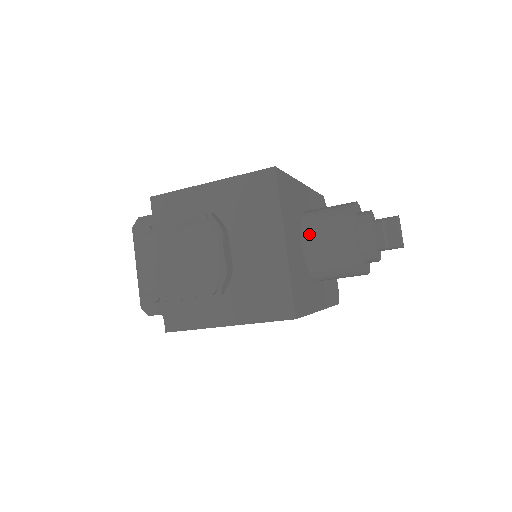
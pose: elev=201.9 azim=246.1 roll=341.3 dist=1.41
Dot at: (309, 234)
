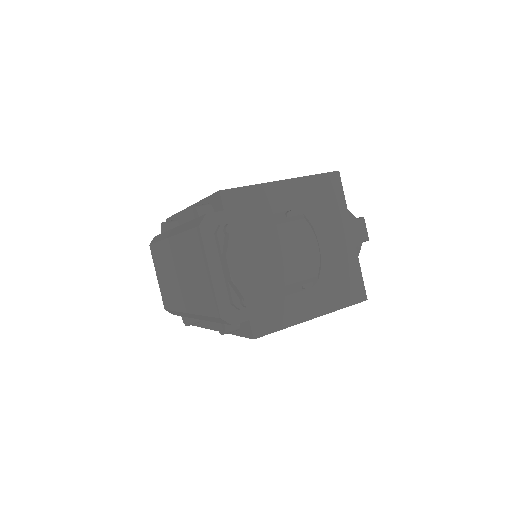
Dot at: occluded
